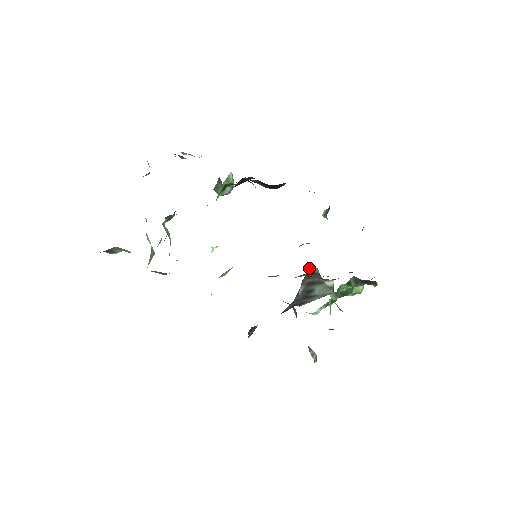
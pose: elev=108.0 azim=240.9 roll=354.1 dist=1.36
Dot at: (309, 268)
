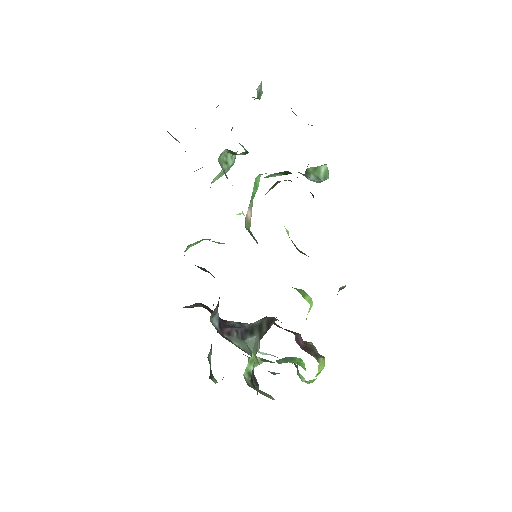
Dot at: occluded
